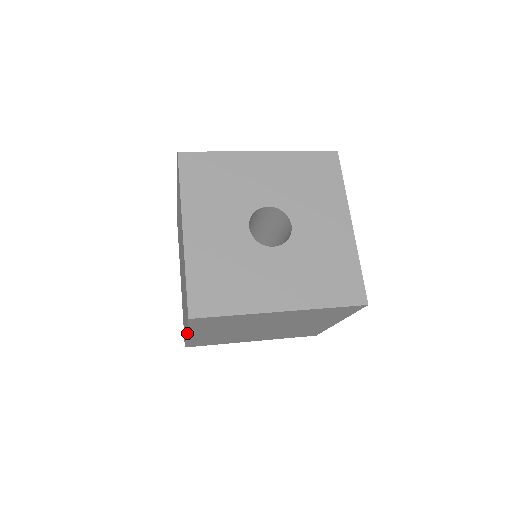
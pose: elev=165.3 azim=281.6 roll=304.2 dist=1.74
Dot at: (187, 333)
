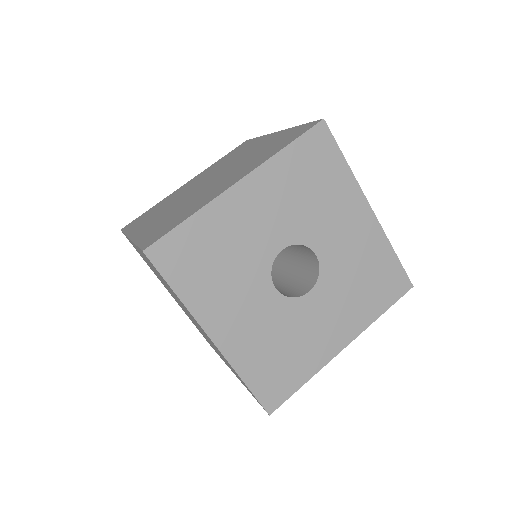
Dot at: occluded
